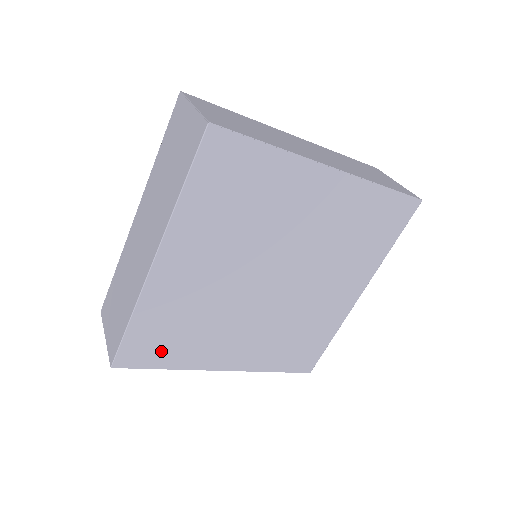
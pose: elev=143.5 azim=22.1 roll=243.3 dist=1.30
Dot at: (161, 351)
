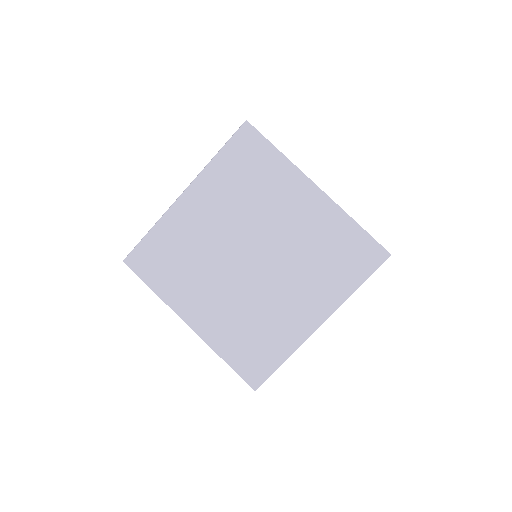
Dot at: (156, 270)
